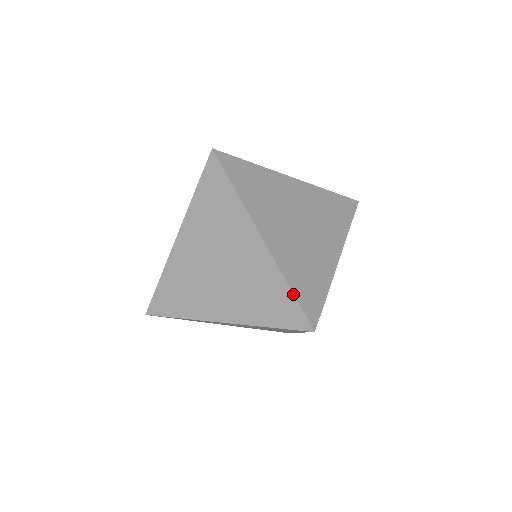
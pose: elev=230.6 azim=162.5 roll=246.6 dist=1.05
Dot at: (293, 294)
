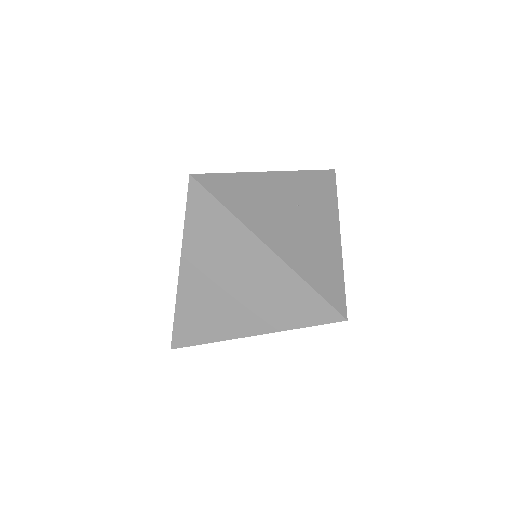
Dot at: (225, 173)
